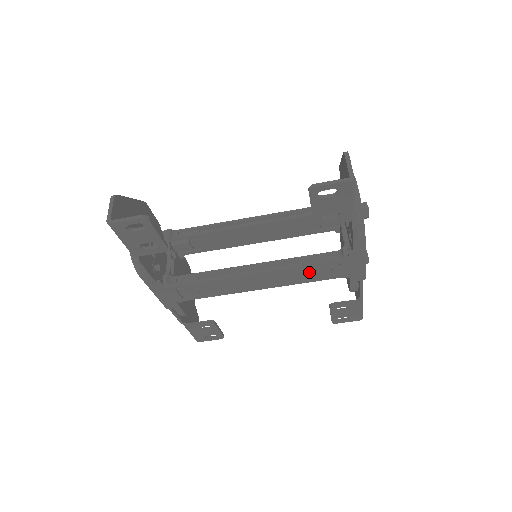
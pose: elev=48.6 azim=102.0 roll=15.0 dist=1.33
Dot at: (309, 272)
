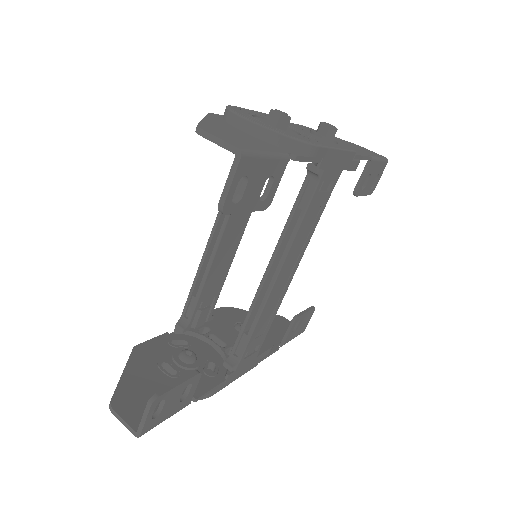
Dot at: (310, 218)
